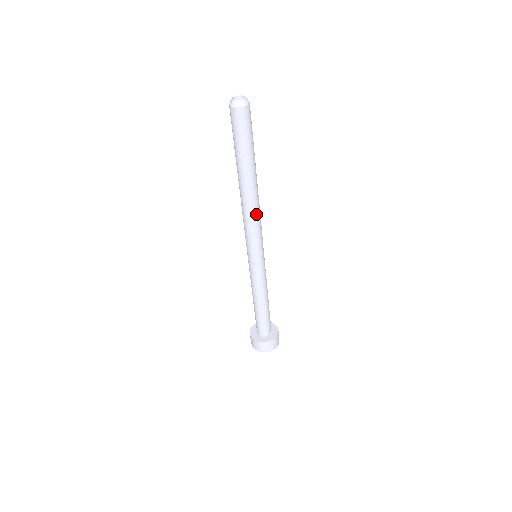
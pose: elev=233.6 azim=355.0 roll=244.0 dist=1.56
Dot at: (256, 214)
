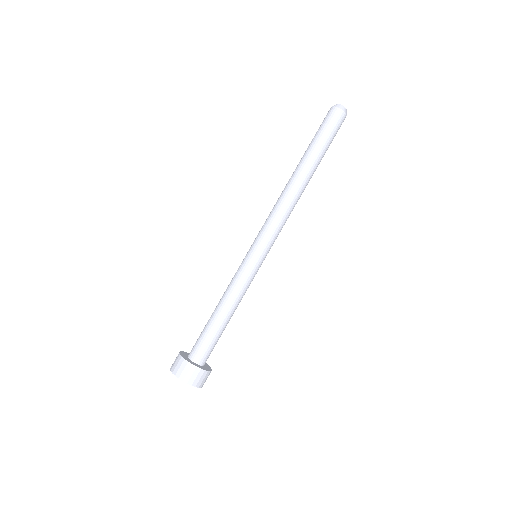
Dot at: (292, 209)
